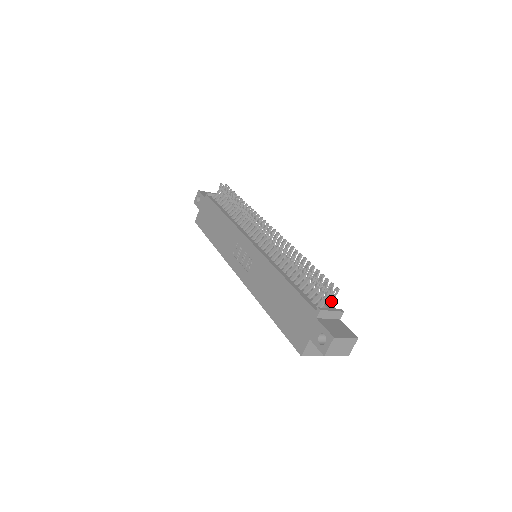
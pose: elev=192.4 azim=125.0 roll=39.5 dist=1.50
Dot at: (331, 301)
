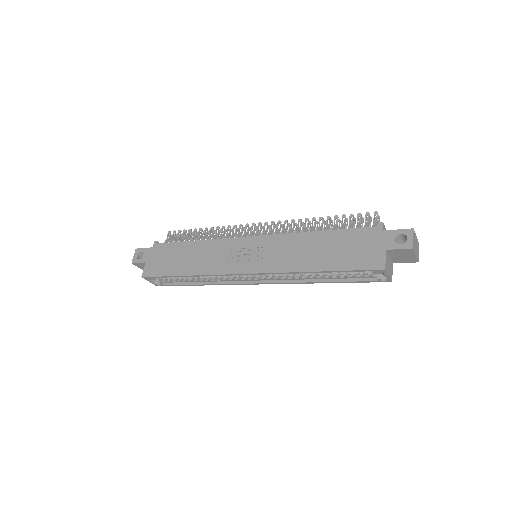
Dot at: occluded
